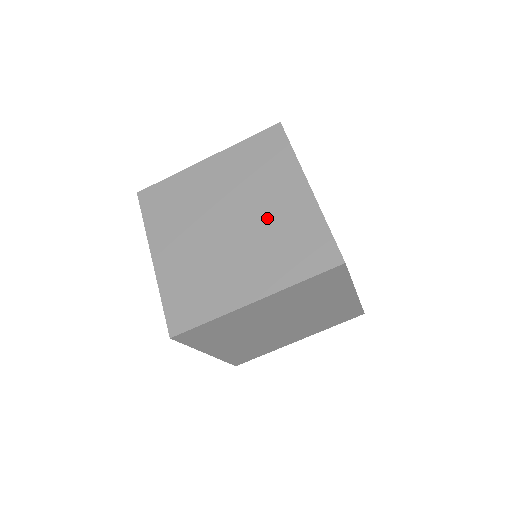
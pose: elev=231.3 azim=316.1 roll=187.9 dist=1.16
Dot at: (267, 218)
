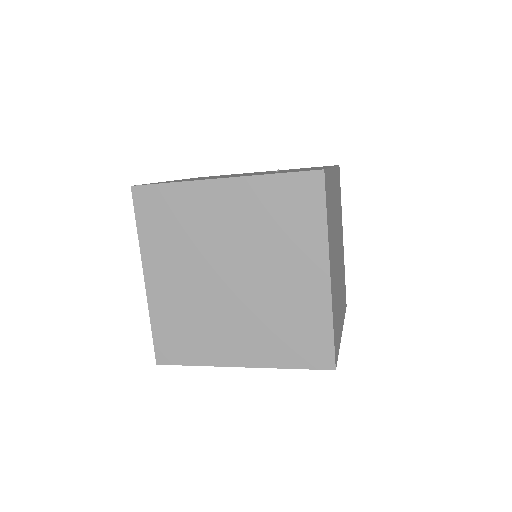
Dot at: (274, 290)
